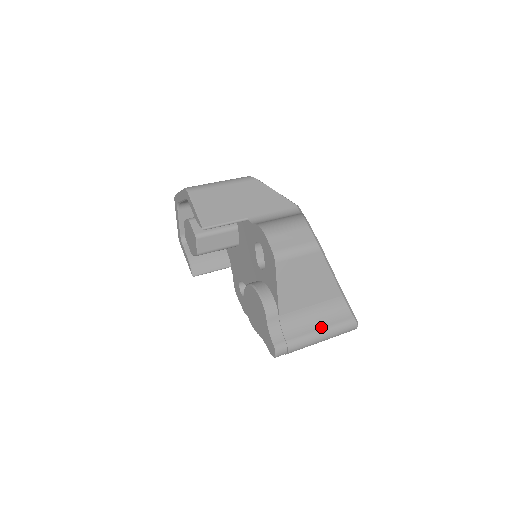
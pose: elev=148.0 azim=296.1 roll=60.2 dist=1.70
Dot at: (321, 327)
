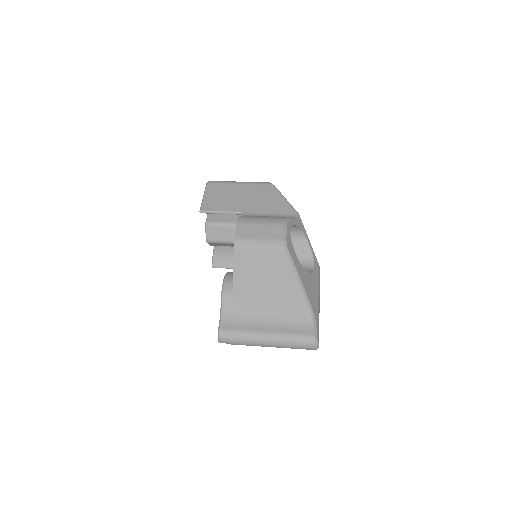
Dot at: (273, 330)
